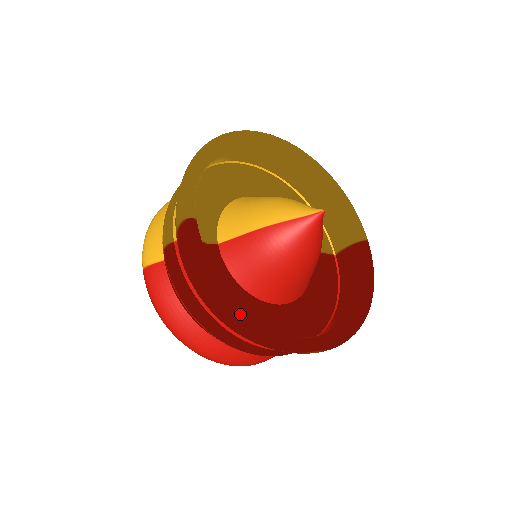
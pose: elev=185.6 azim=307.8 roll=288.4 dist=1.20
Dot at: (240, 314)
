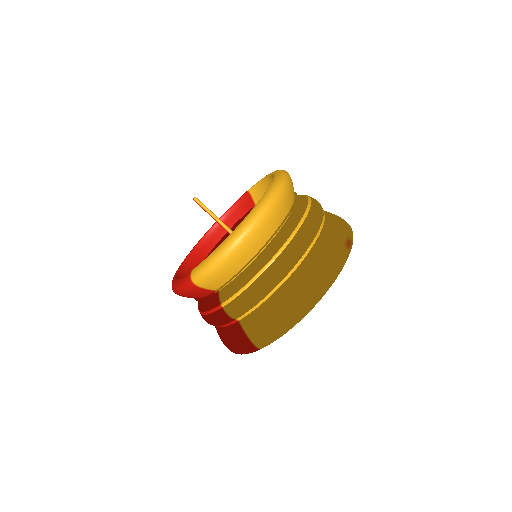
Dot at: occluded
